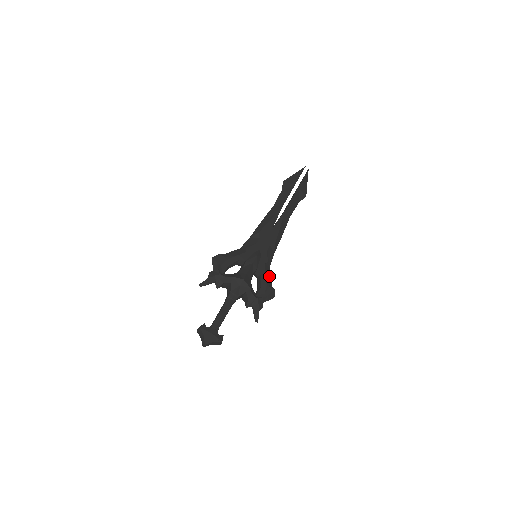
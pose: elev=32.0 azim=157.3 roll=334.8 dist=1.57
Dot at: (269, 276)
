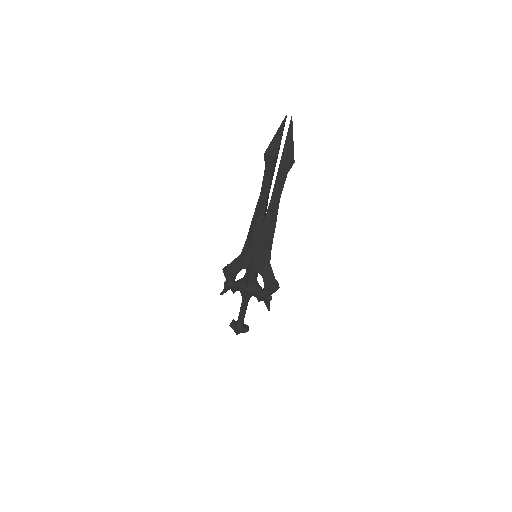
Dot at: (271, 272)
